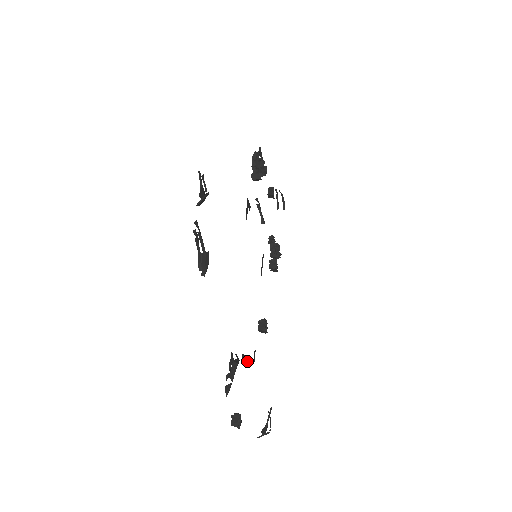
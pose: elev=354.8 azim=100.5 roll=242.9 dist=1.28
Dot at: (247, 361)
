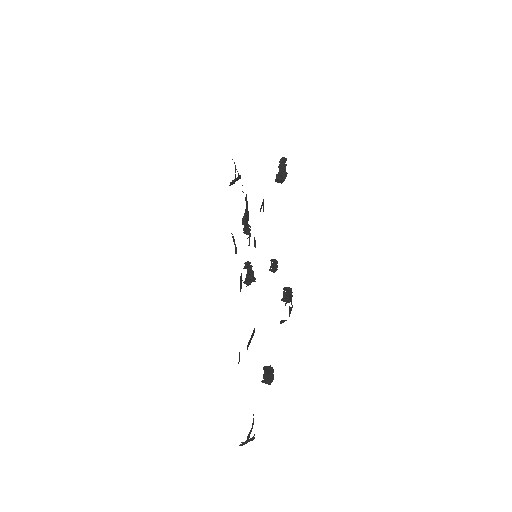
Dot at: (247, 347)
